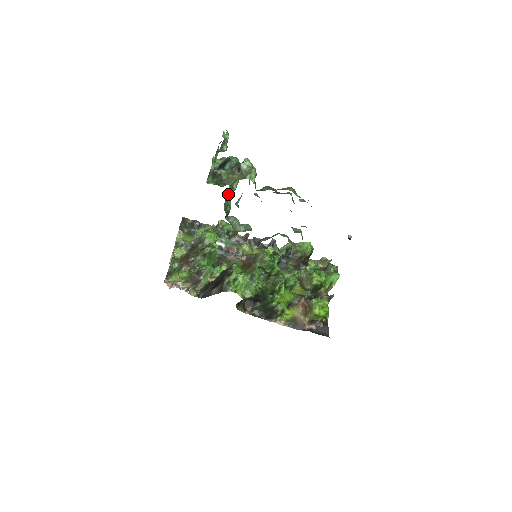
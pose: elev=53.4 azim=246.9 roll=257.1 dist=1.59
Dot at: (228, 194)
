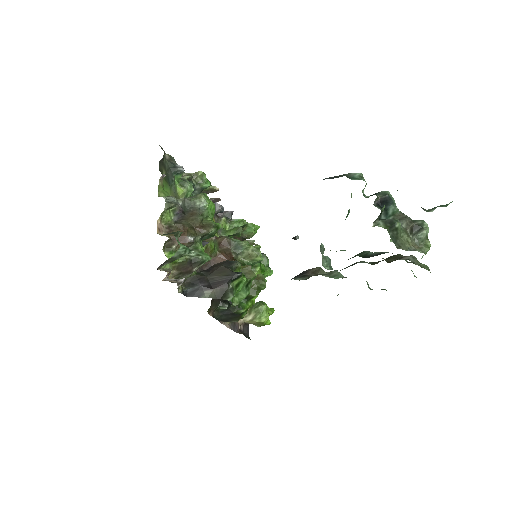
Dot at: occluded
